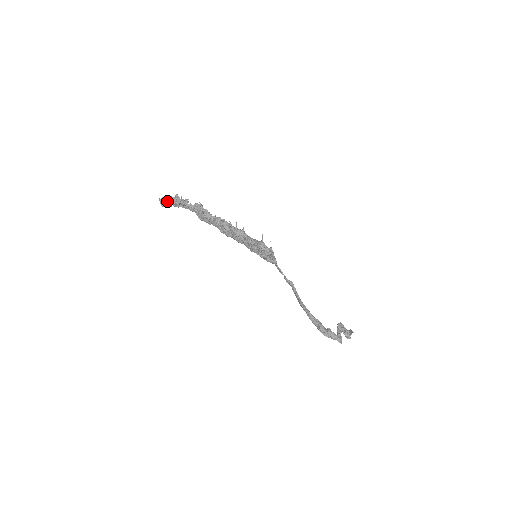
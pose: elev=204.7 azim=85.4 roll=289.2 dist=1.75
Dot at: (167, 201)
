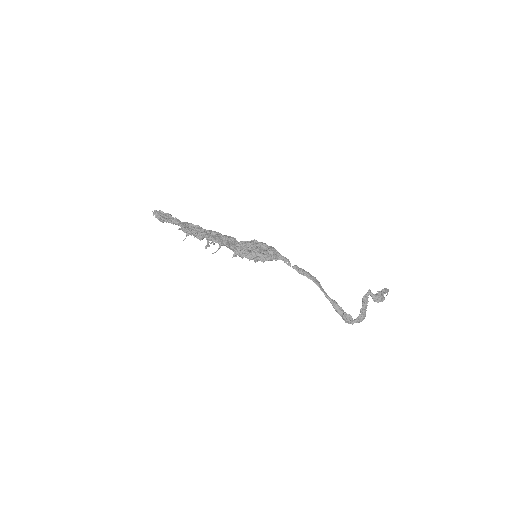
Dot at: (159, 219)
